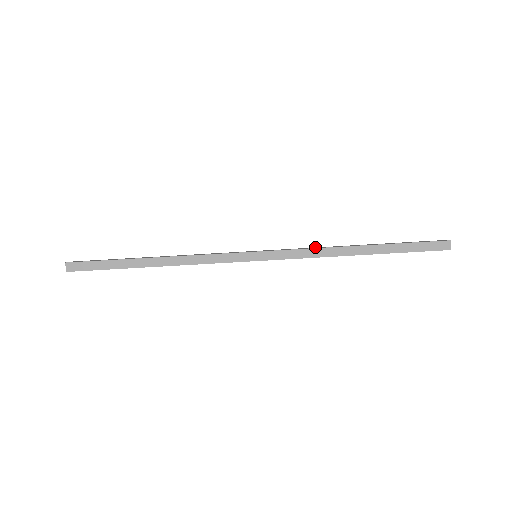
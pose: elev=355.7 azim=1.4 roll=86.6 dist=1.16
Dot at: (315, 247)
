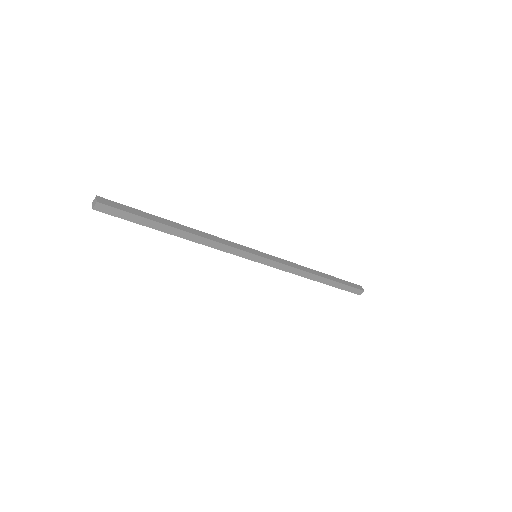
Dot at: occluded
